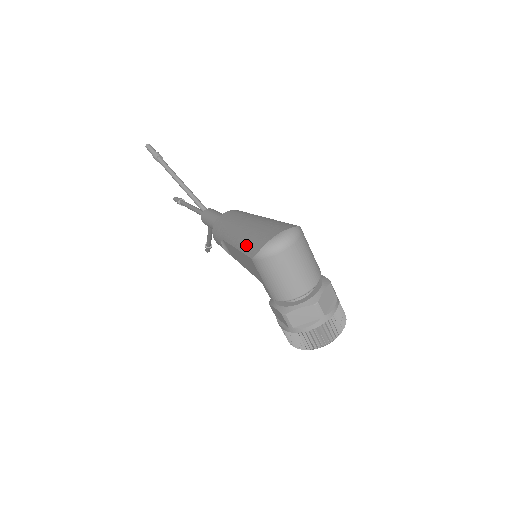
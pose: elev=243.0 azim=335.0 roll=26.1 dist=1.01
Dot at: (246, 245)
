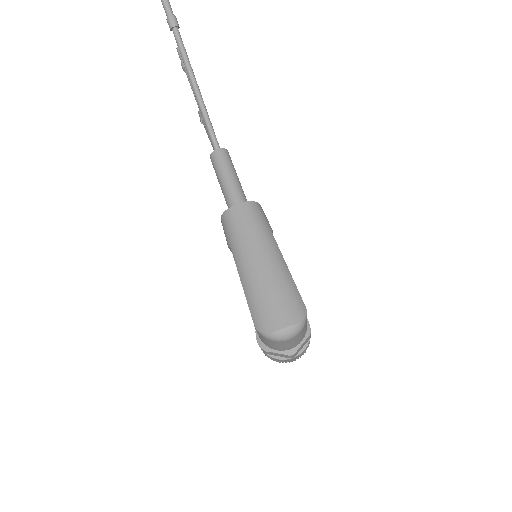
Dot at: (254, 305)
